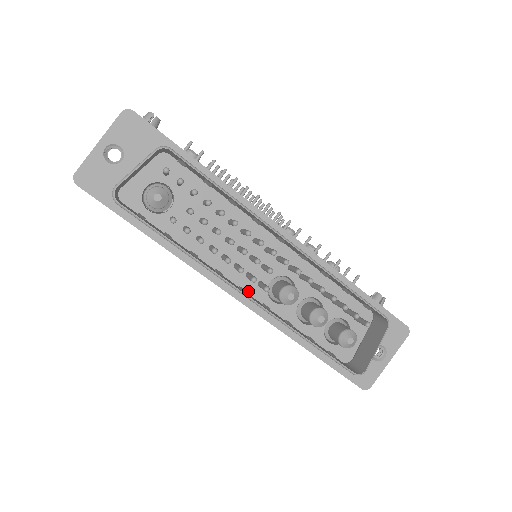
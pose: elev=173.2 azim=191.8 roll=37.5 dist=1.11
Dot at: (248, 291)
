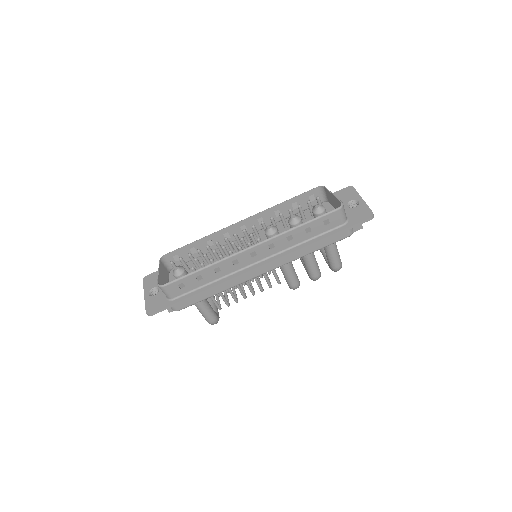
Dot at: (263, 259)
